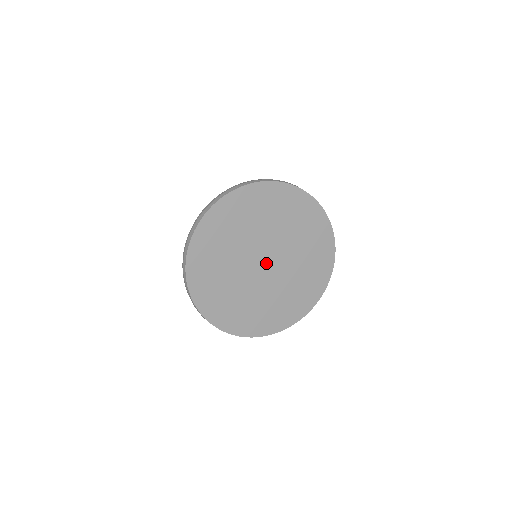
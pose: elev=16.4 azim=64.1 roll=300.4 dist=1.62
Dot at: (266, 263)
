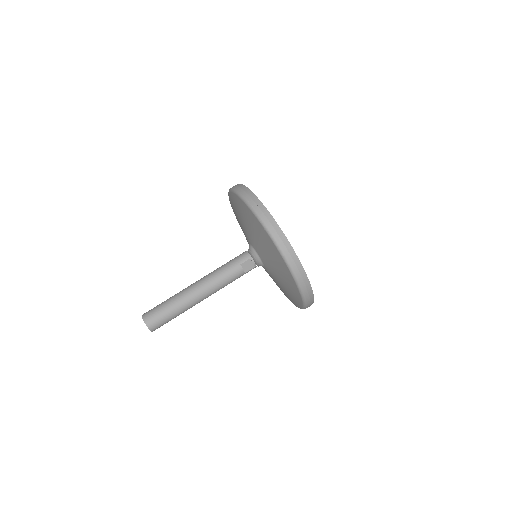
Dot at: occluded
